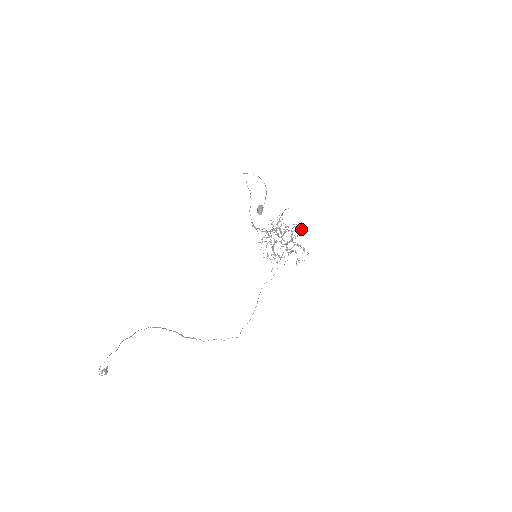
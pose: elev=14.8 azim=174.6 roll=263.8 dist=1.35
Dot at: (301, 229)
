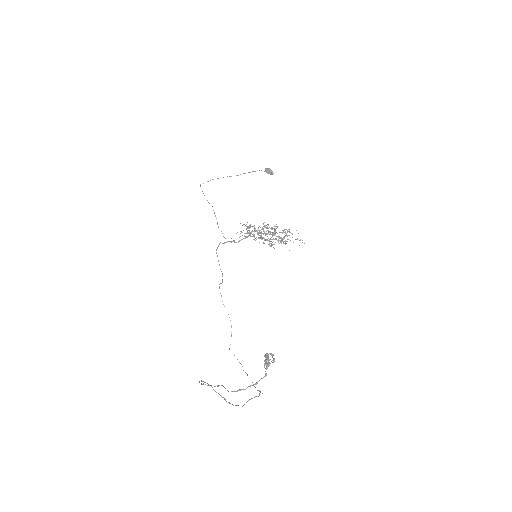
Dot at: occluded
